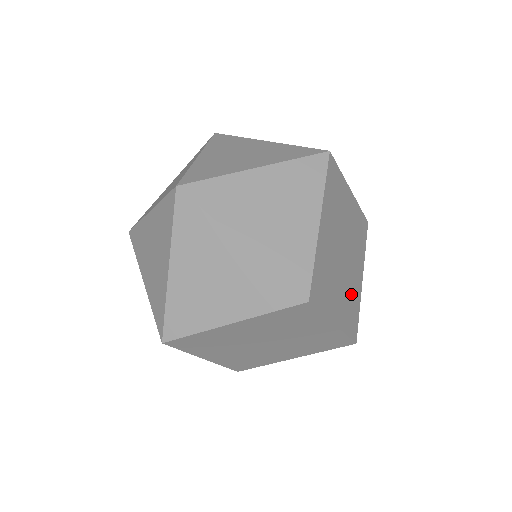
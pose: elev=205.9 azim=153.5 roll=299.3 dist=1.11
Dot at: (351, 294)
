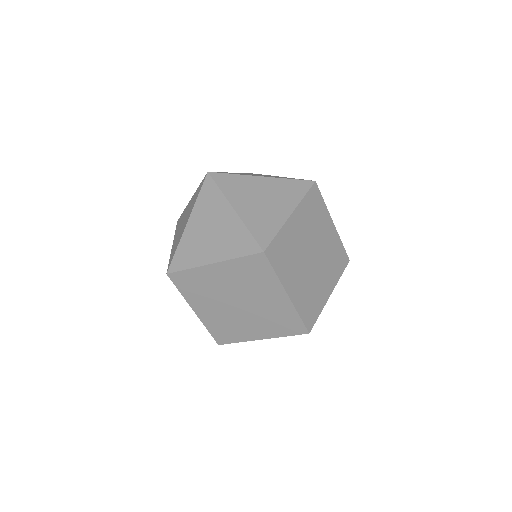
Dot at: (313, 291)
